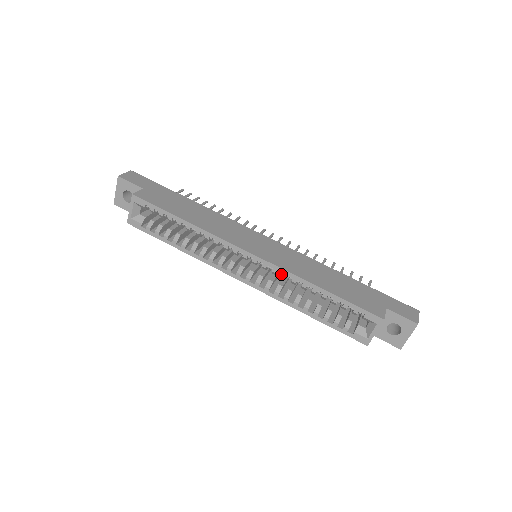
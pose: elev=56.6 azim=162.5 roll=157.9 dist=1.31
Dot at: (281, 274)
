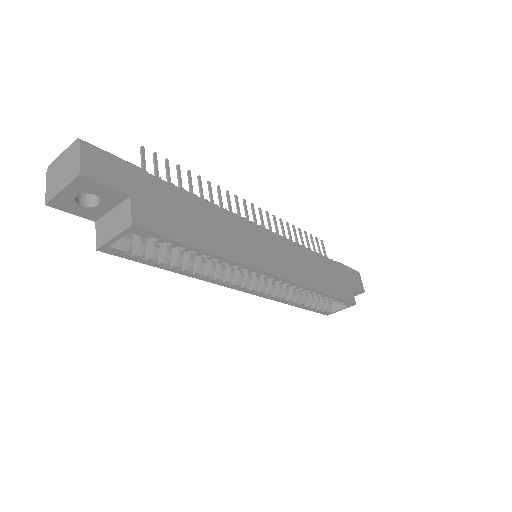
Dot at: (293, 285)
